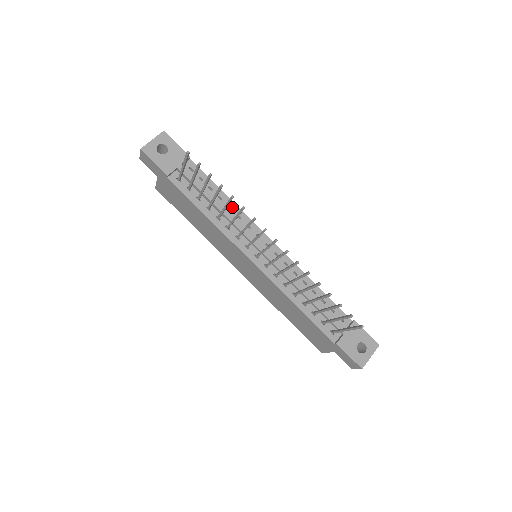
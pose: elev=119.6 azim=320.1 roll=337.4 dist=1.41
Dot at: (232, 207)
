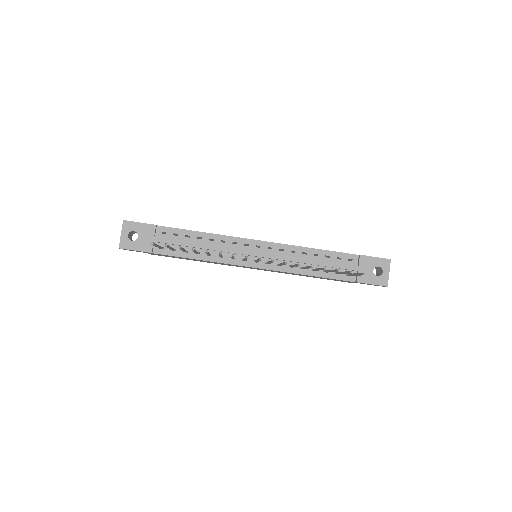
Dot at: (213, 238)
